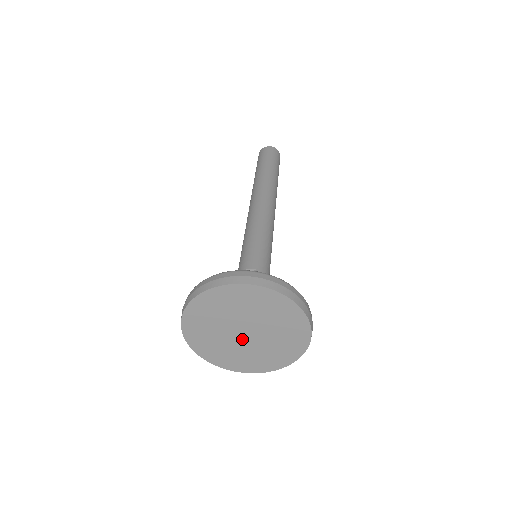
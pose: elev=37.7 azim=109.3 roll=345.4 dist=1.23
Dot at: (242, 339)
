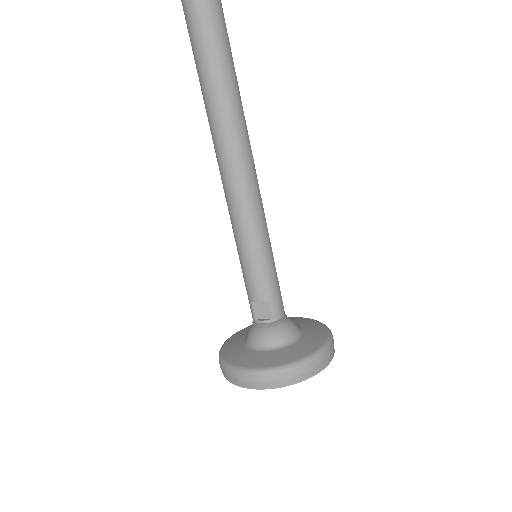
Dot at: occluded
